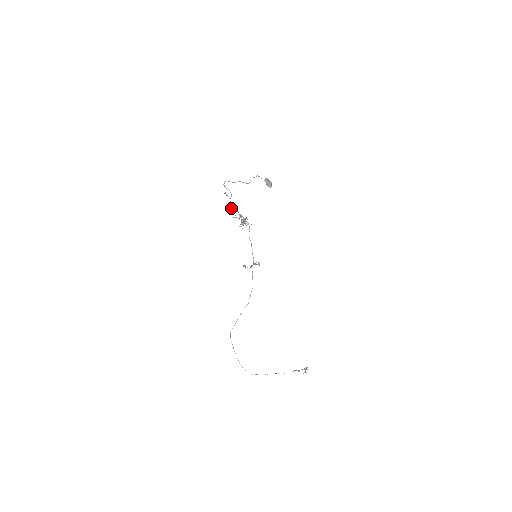
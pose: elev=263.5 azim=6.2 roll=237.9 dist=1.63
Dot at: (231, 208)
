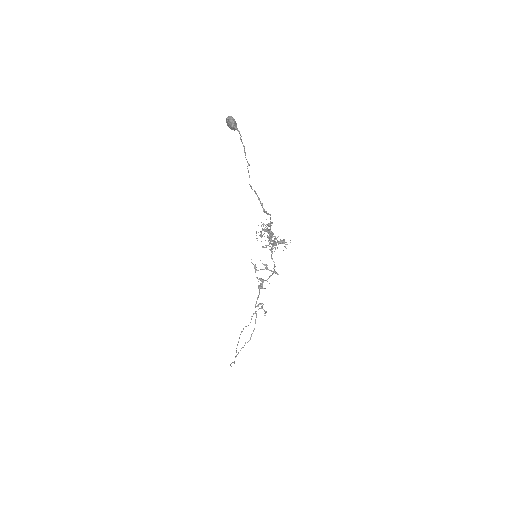
Dot at: (271, 238)
